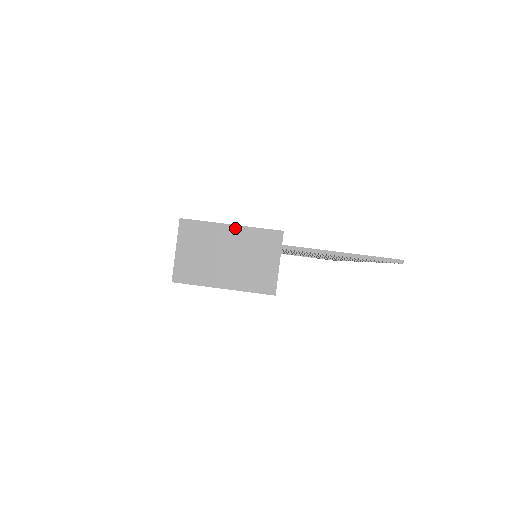
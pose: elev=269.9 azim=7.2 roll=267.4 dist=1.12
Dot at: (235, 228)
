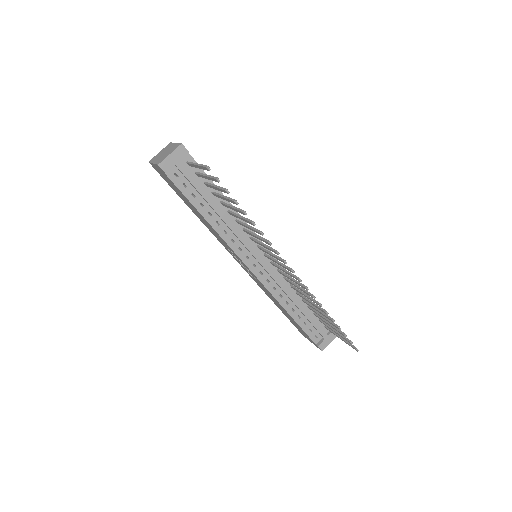
Dot at: (175, 144)
